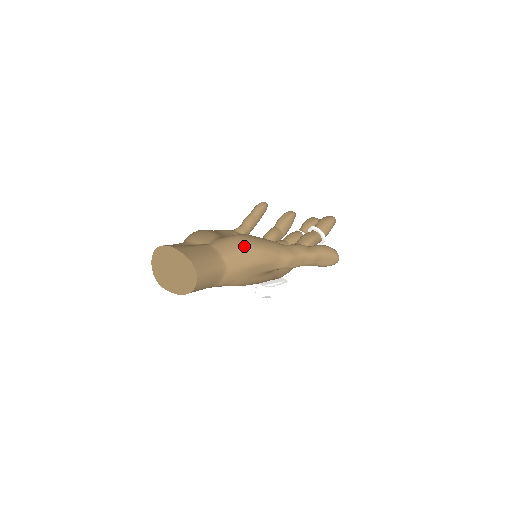
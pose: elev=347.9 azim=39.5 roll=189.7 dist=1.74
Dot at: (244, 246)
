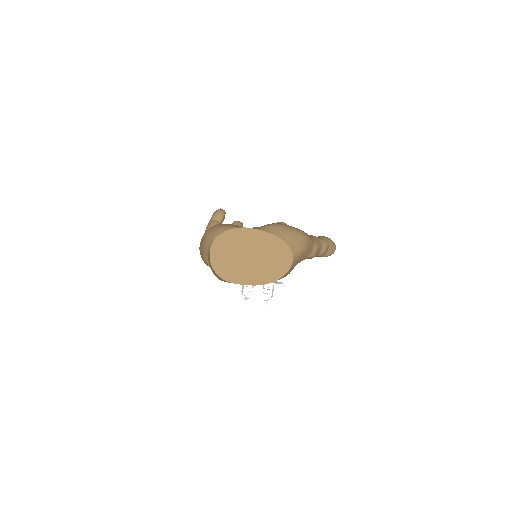
Dot at: (294, 231)
